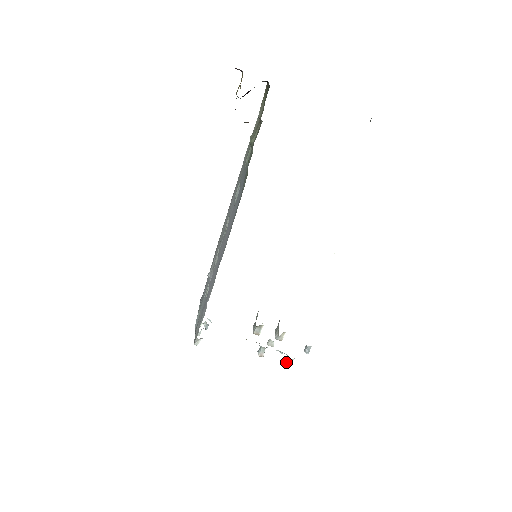
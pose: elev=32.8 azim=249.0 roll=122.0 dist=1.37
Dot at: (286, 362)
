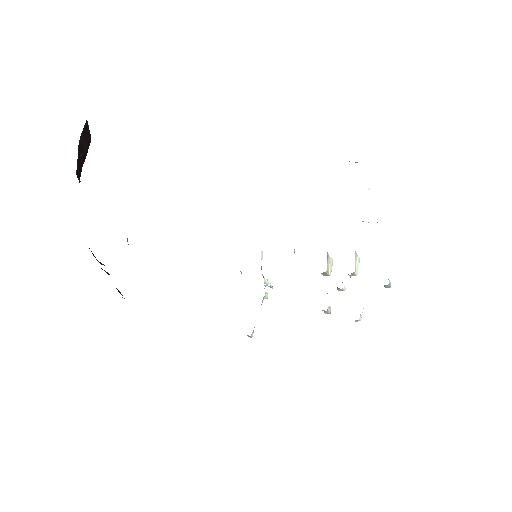
Dot at: occluded
